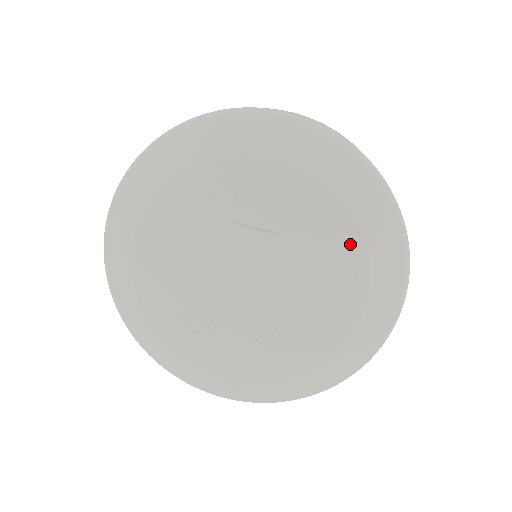
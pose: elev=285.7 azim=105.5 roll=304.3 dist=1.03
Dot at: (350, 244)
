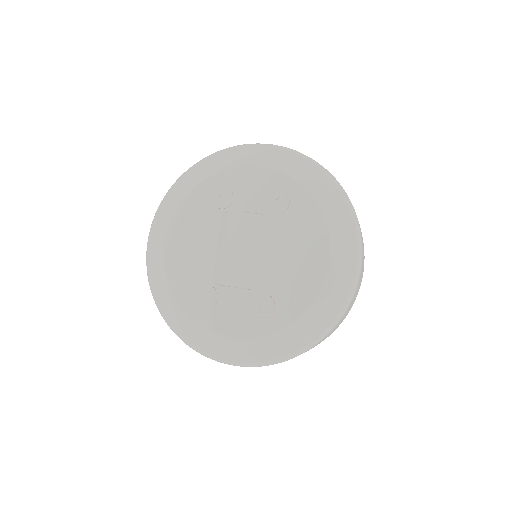
Dot at: (311, 214)
